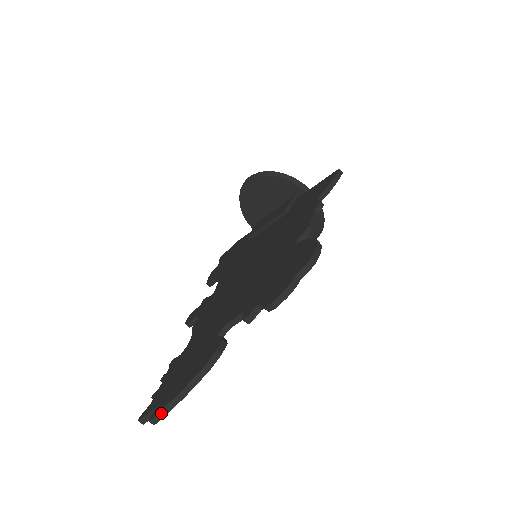
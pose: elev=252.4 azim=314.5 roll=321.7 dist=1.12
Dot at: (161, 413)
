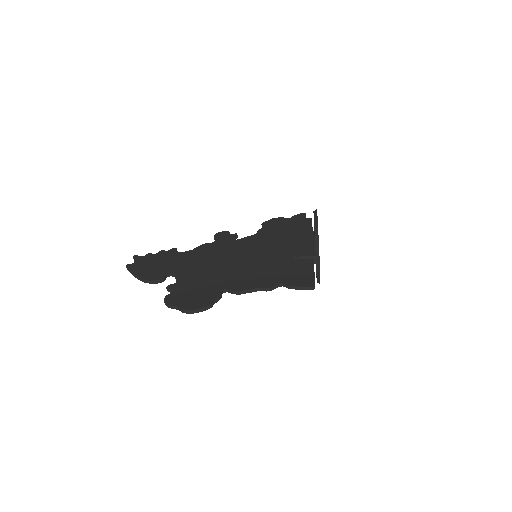
Dot at: (128, 269)
